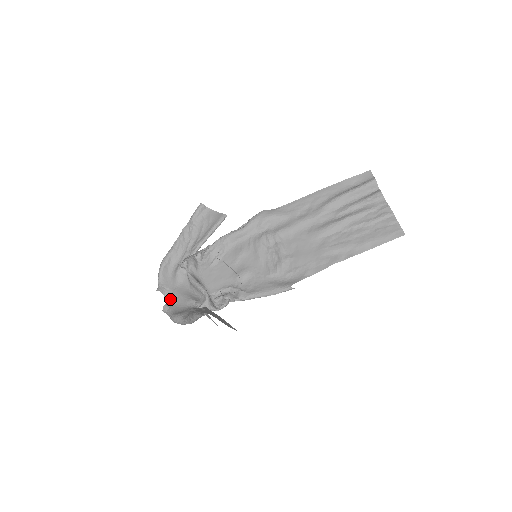
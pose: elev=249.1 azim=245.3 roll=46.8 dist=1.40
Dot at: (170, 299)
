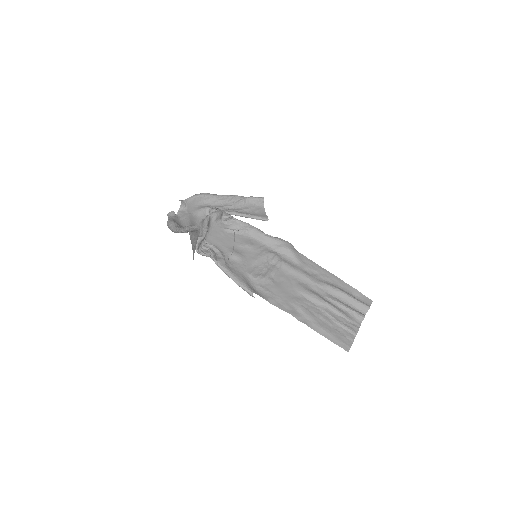
Dot at: (180, 214)
